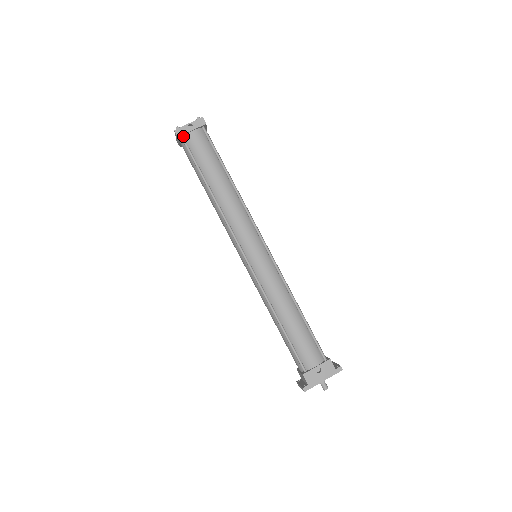
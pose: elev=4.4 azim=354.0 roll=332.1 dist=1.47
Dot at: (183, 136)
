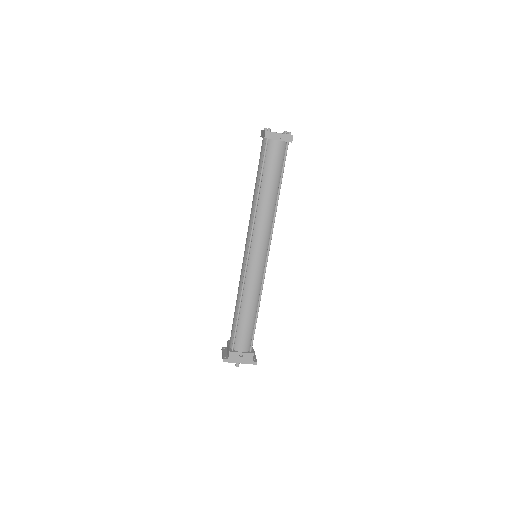
Dot at: (269, 138)
